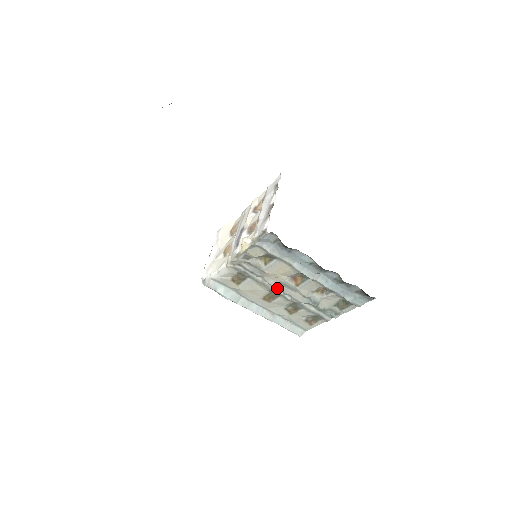
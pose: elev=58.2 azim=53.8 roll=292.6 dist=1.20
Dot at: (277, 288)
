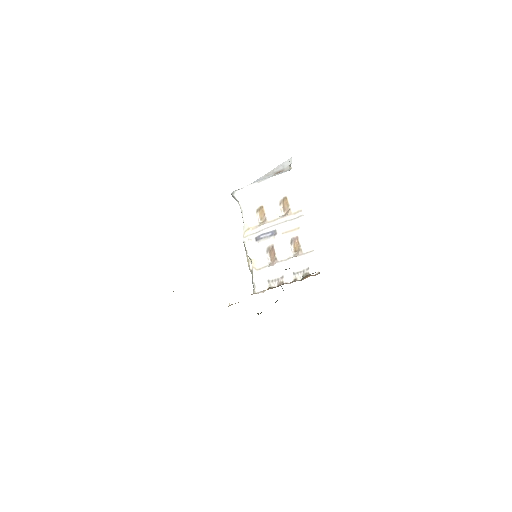
Dot at: occluded
